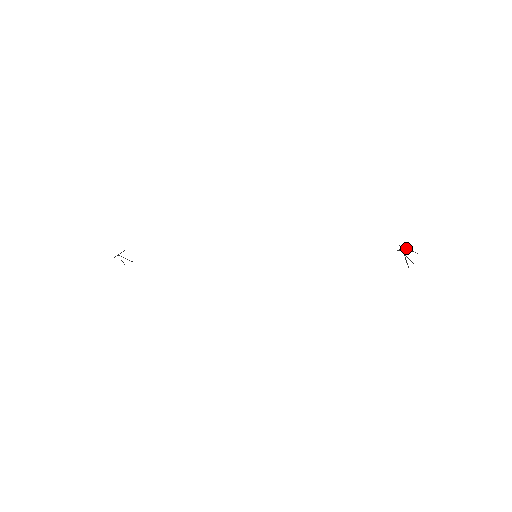
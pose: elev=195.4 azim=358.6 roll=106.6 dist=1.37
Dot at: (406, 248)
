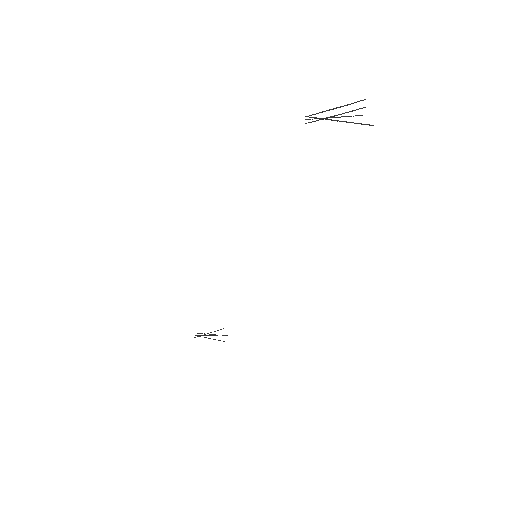
Dot at: (329, 110)
